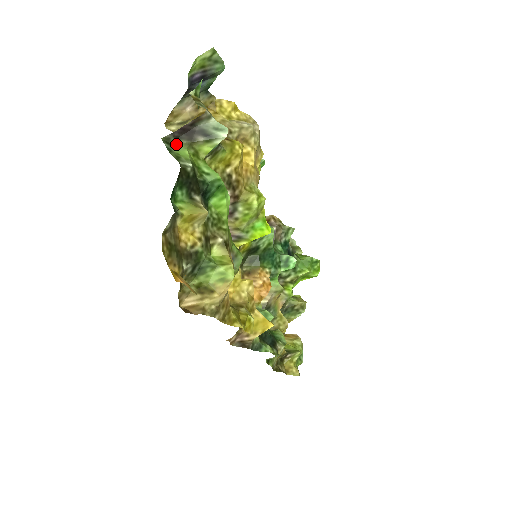
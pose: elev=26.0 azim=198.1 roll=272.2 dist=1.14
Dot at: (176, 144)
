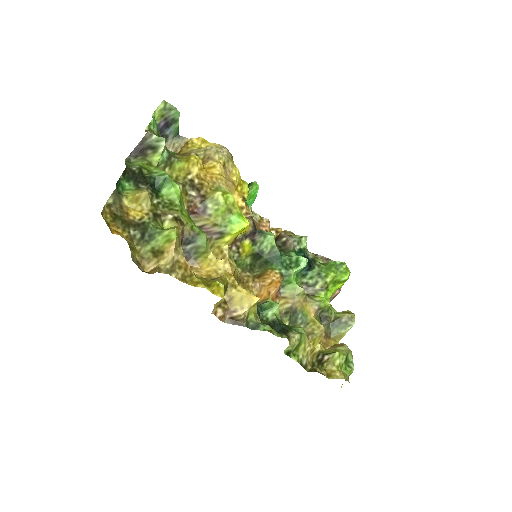
Dot at: (135, 161)
